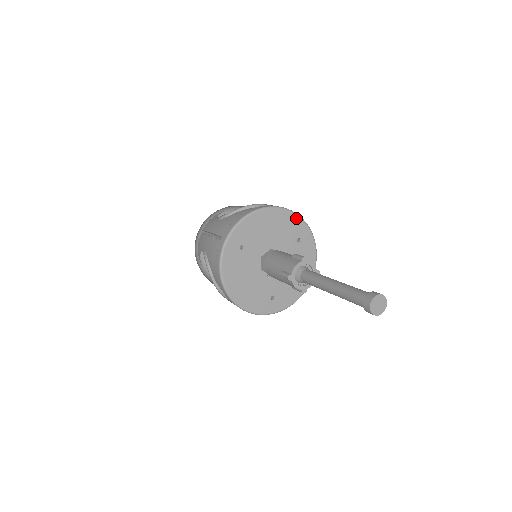
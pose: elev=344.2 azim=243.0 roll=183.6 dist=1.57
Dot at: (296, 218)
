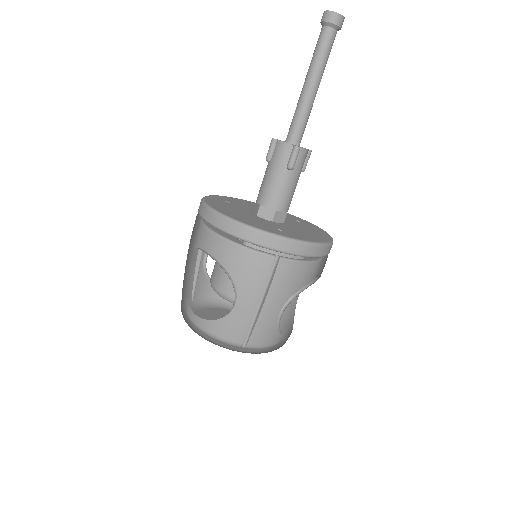
Dot at: (288, 214)
